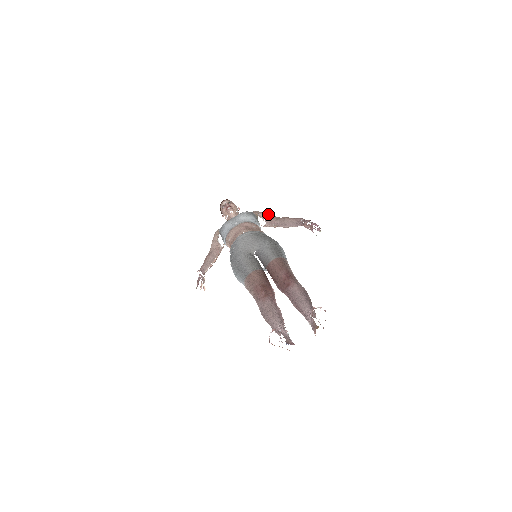
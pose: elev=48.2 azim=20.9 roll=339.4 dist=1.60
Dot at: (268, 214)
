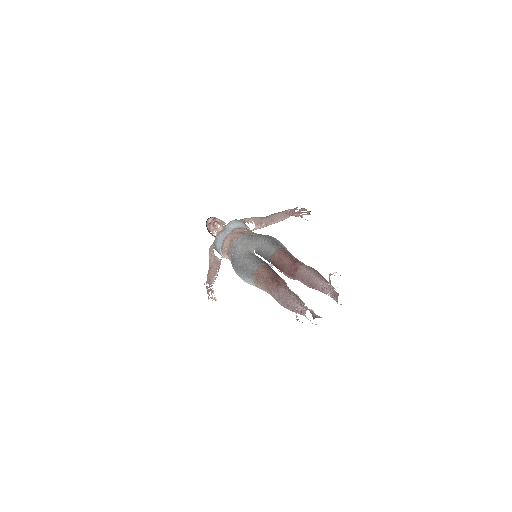
Dot at: (255, 217)
